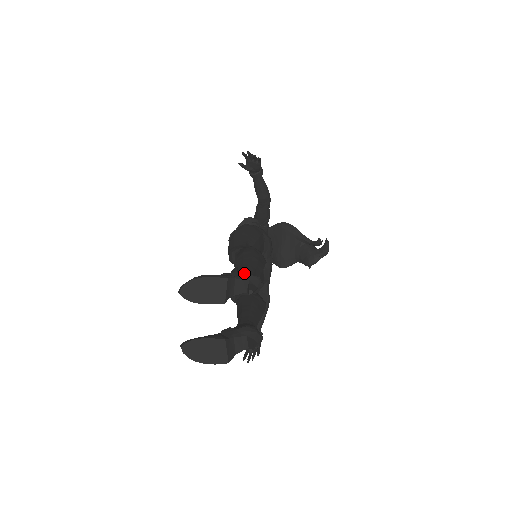
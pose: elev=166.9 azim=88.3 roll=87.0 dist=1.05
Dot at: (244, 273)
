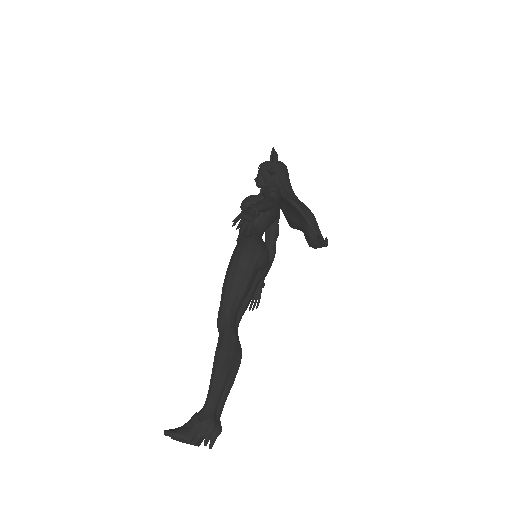
Dot at: (205, 422)
